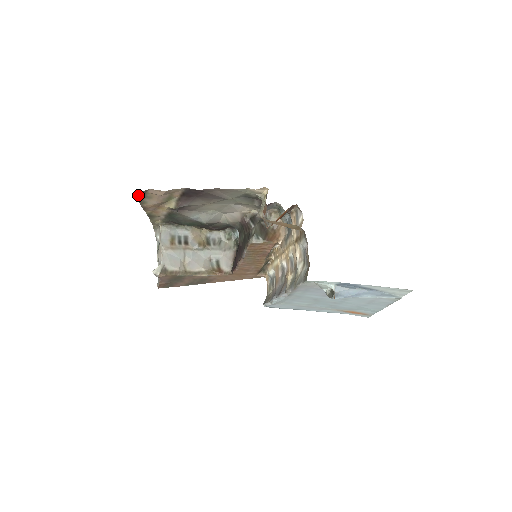
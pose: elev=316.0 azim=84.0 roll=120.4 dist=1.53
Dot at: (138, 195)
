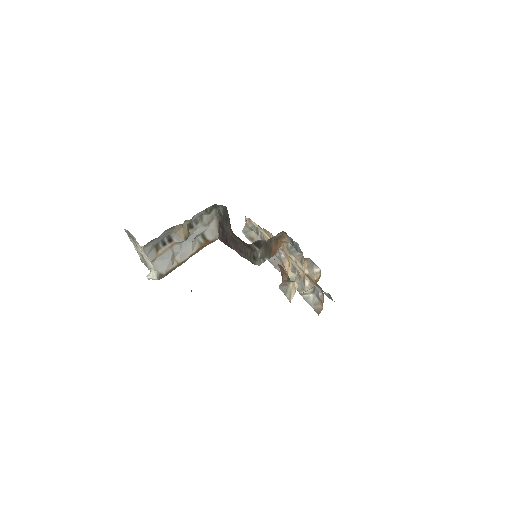
Dot at: occluded
